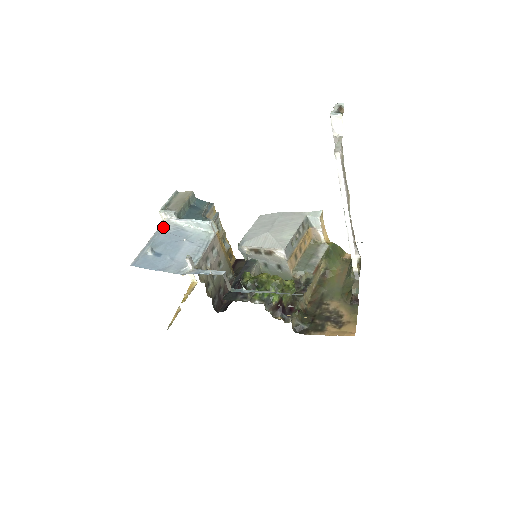
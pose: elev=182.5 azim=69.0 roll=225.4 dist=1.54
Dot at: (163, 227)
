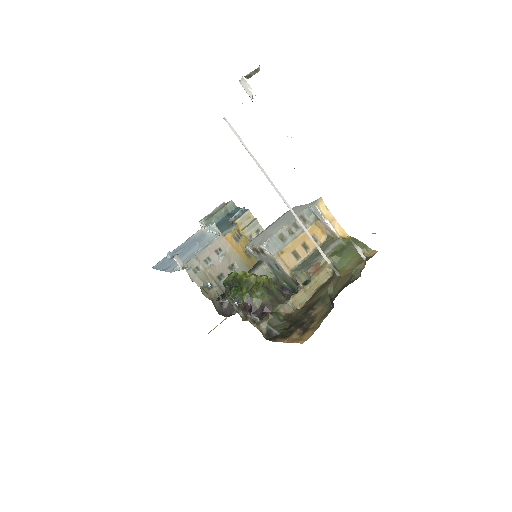
Dot at: (193, 235)
